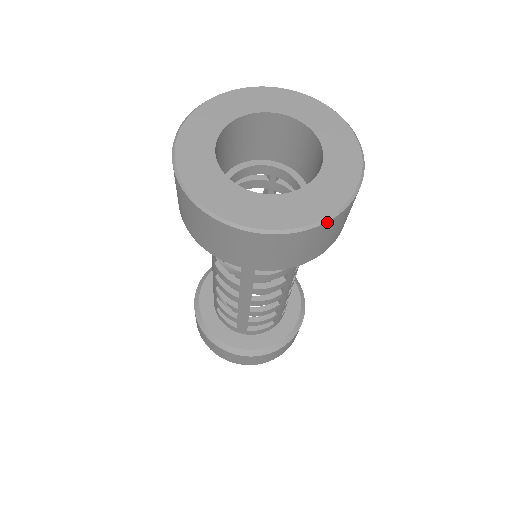
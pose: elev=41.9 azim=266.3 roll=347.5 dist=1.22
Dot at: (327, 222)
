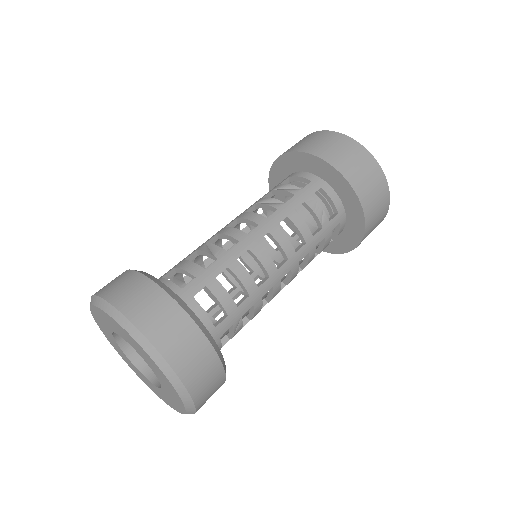
Dot at: (386, 180)
